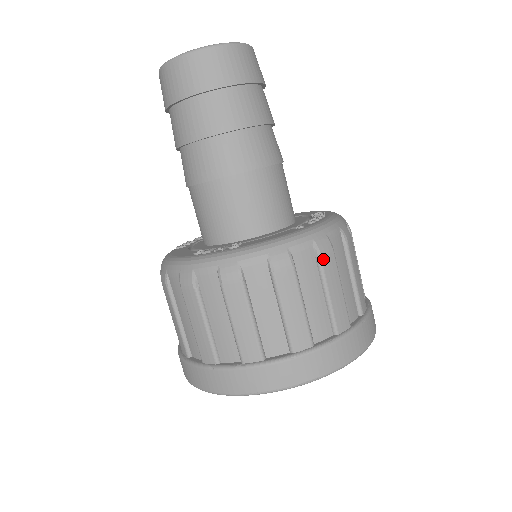
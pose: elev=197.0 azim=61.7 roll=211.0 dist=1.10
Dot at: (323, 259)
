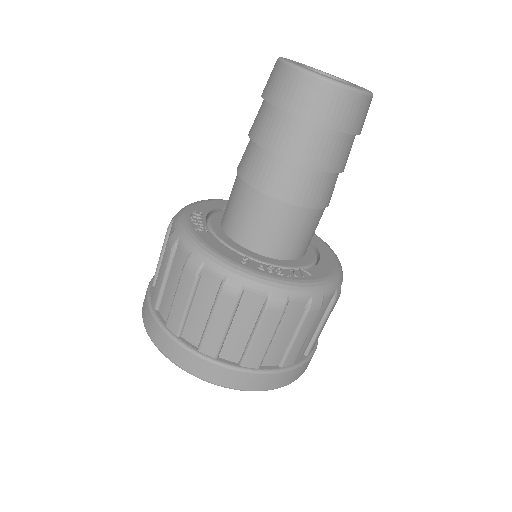
Dot at: (221, 295)
